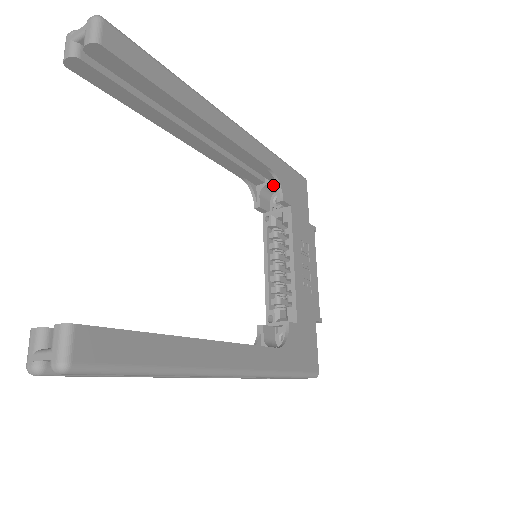
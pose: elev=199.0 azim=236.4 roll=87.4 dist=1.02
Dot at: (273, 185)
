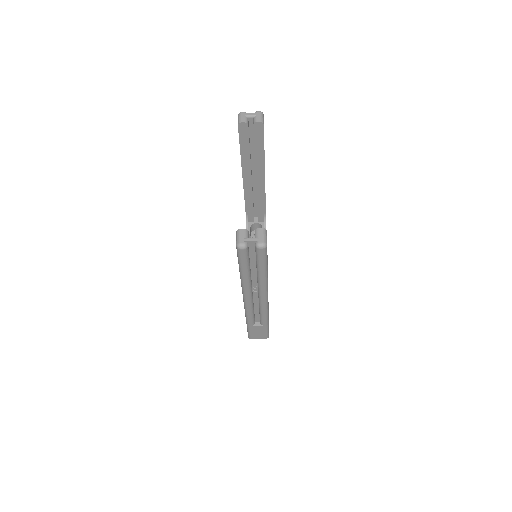
Dot at: (259, 224)
